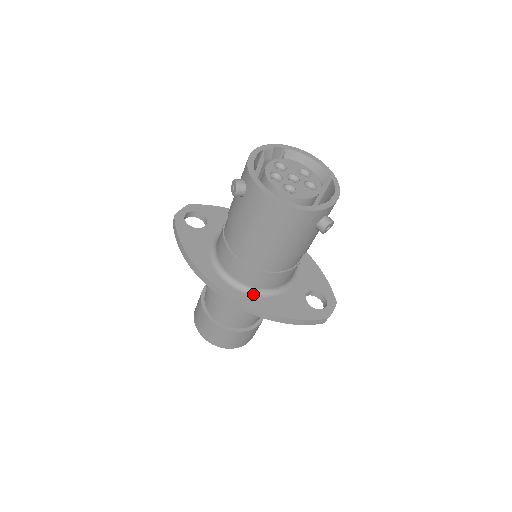
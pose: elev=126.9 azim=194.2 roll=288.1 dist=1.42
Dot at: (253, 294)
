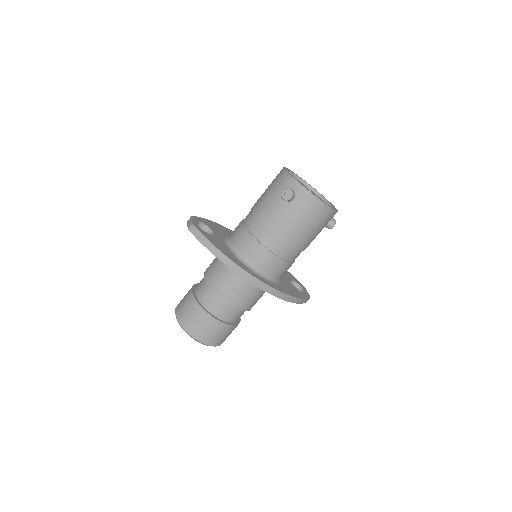
Dot at: (273, 282)
